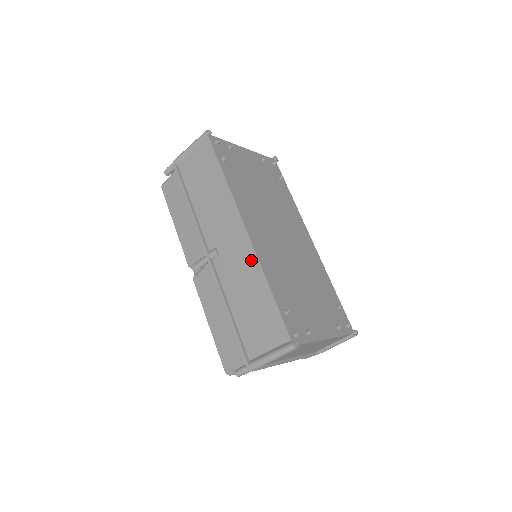
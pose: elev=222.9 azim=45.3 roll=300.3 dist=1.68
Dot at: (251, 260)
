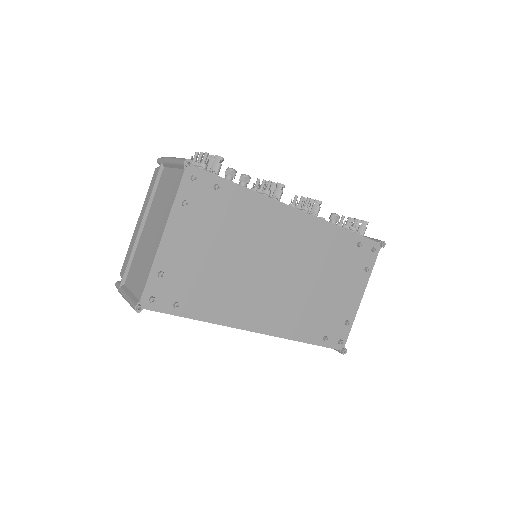
Dot at: occluded
